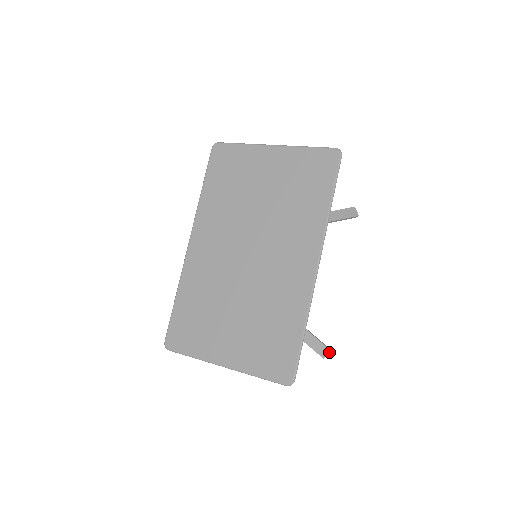
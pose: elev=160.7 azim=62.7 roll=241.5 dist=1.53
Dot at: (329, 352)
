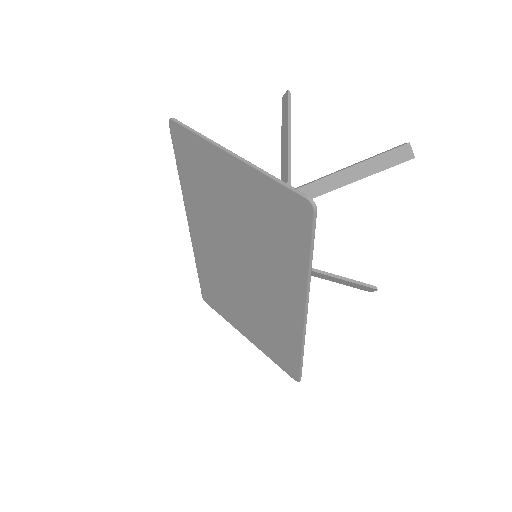
Dot at: (376, 290)
